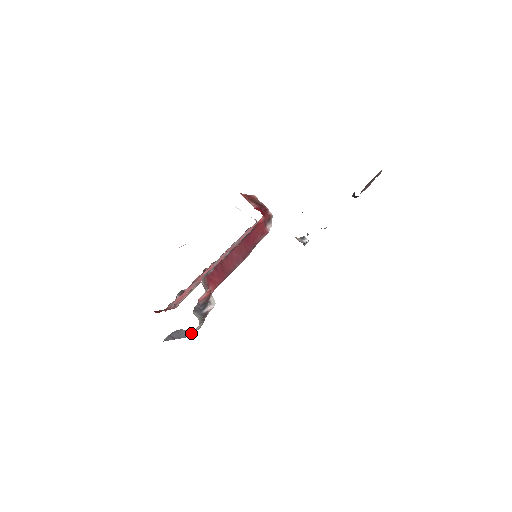
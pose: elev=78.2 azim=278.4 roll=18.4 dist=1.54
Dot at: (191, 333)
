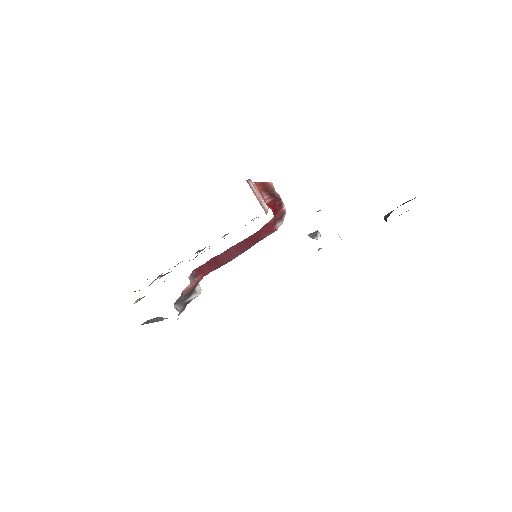
Dot at: occluded
